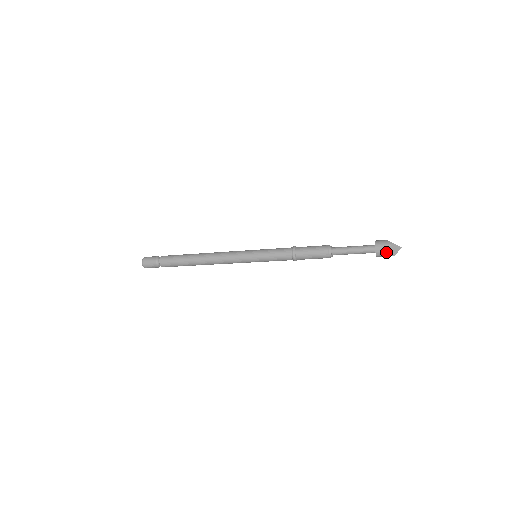
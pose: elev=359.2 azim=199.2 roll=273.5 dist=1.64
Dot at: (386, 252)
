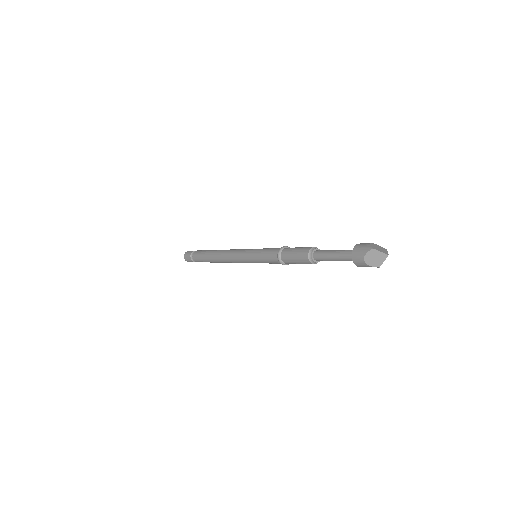
Dot at: (364, 260)
